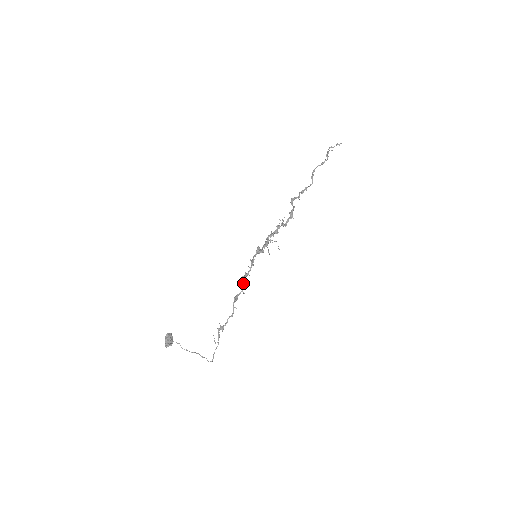
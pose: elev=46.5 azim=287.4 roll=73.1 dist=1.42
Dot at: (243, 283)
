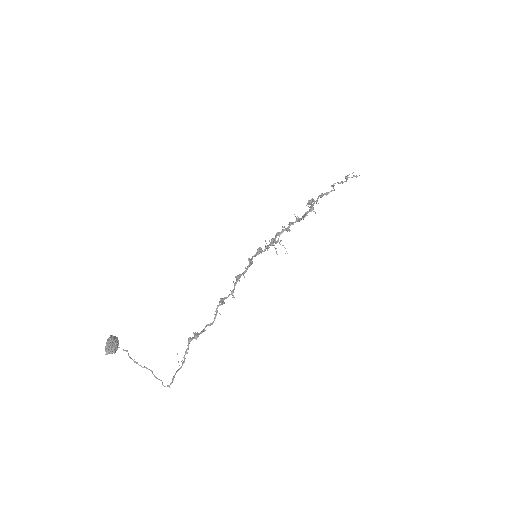
Dot at: (235, 284)
